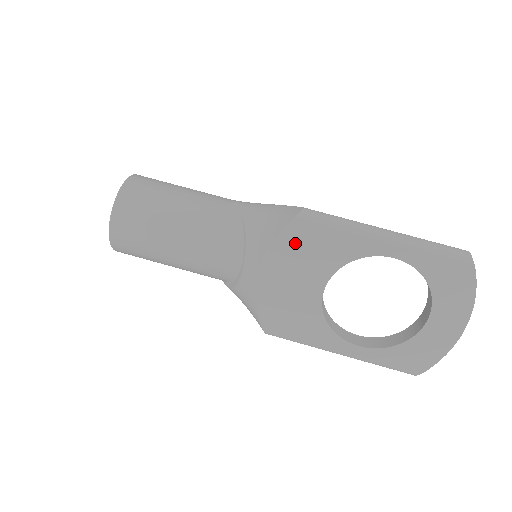
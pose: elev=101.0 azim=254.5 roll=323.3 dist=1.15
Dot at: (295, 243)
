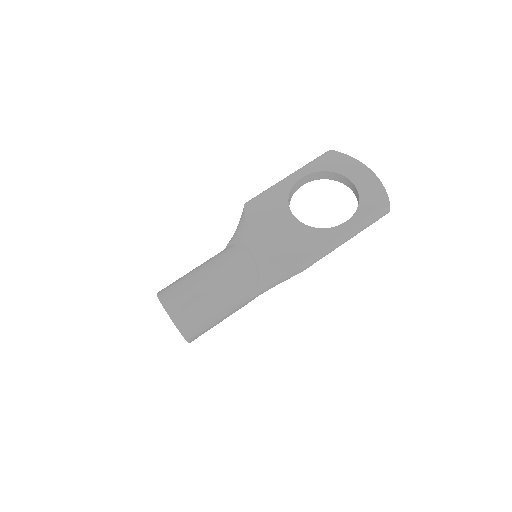
Dot at: (257, 214)
